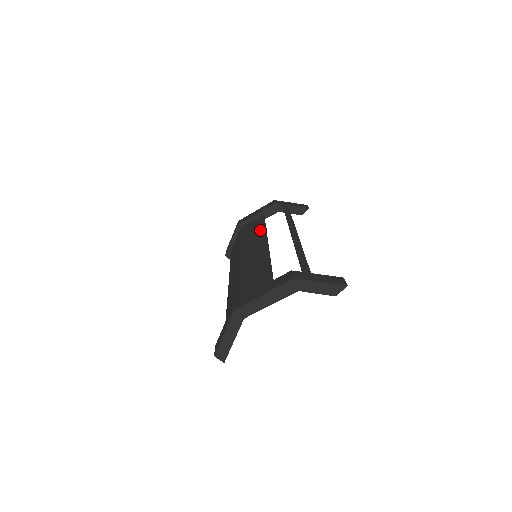
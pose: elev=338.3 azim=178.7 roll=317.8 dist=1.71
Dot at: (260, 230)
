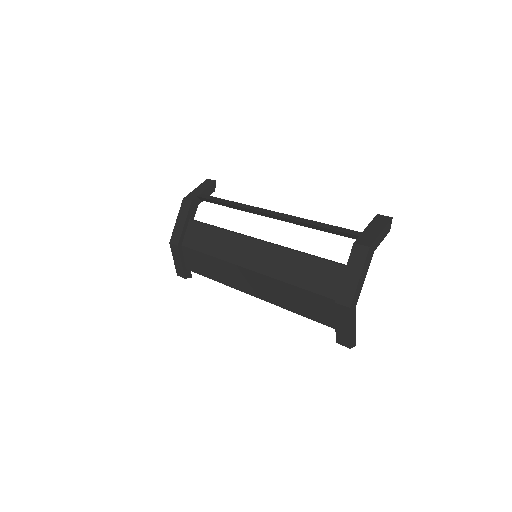
Dot at: (220, 234)
